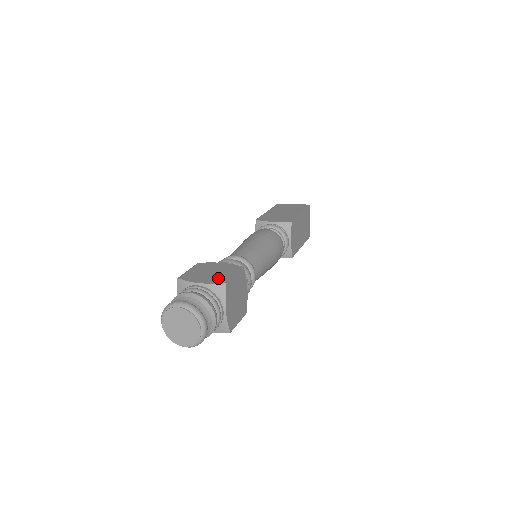
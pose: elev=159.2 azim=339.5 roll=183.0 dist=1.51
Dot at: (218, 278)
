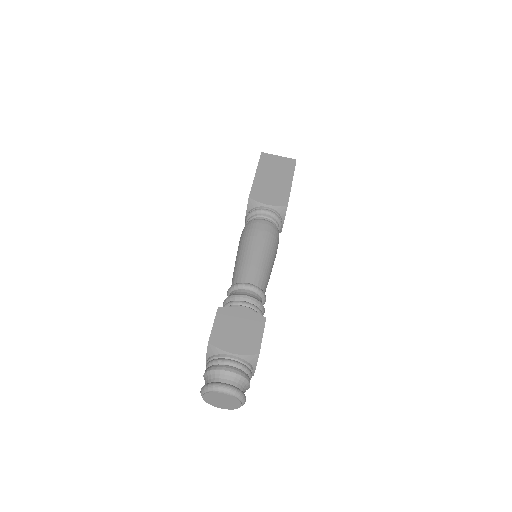
Dot at: (248, 343)
